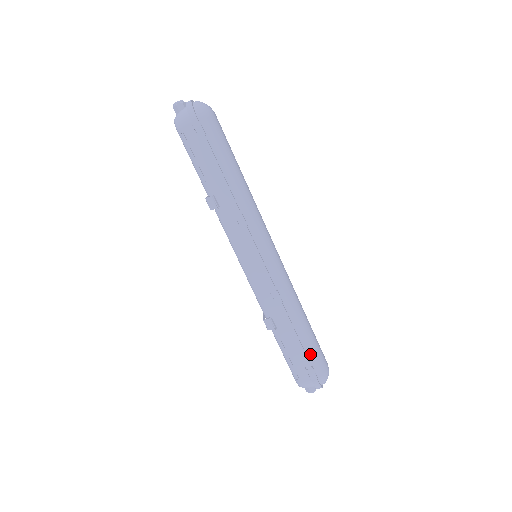
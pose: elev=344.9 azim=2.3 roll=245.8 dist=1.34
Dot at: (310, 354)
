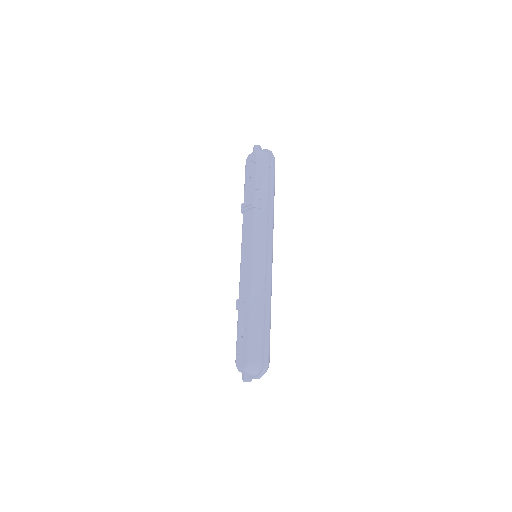
Dot at: (269, 340)
